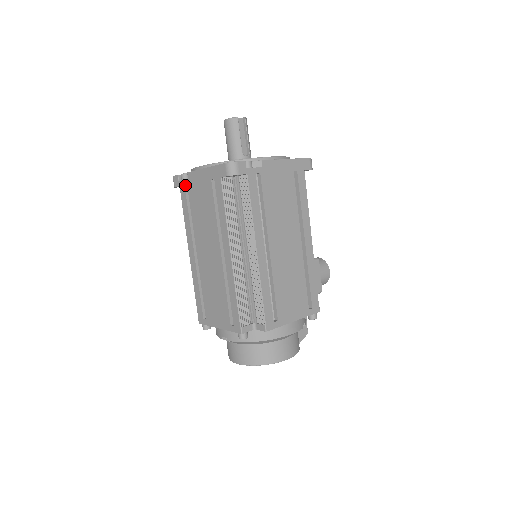
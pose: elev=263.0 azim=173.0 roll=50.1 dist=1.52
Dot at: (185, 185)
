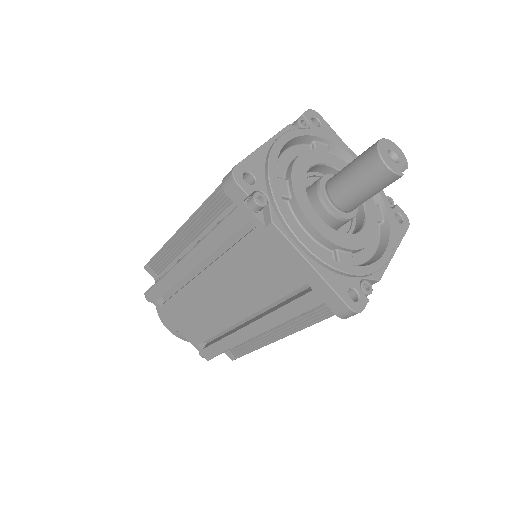
Dot at: (250, 220)
